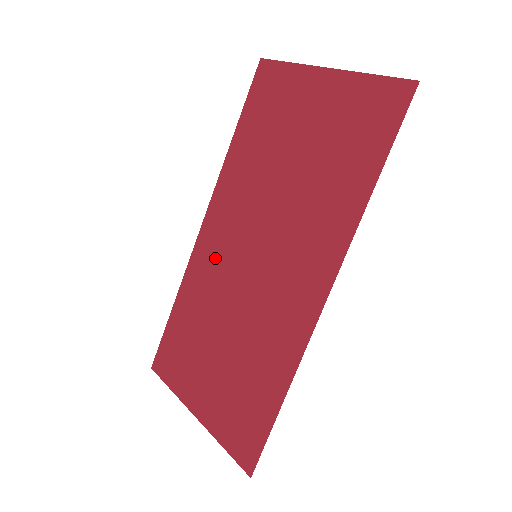
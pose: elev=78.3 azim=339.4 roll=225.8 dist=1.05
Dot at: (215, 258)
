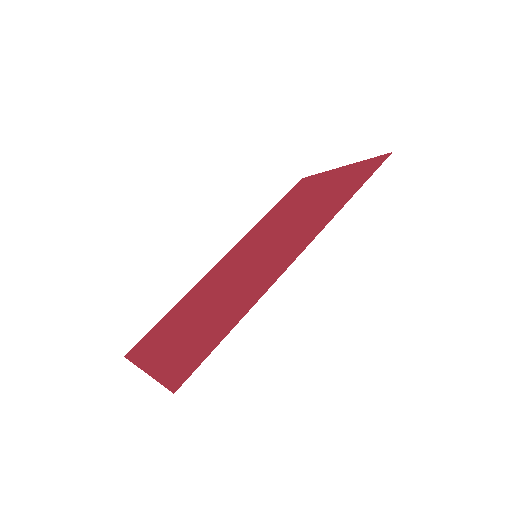
Dot at: (223, 269)
